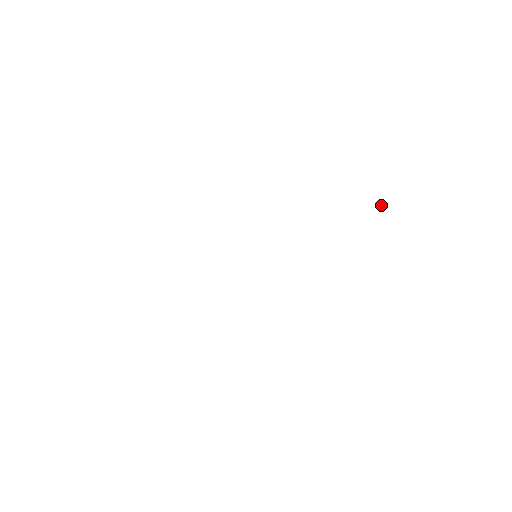
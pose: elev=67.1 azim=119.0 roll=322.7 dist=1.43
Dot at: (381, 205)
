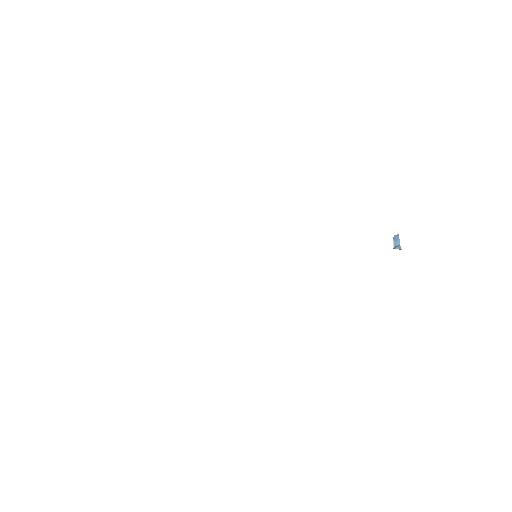
Dot at: occluded
